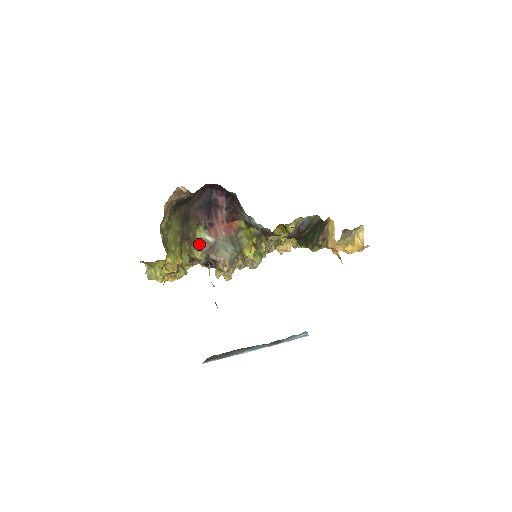
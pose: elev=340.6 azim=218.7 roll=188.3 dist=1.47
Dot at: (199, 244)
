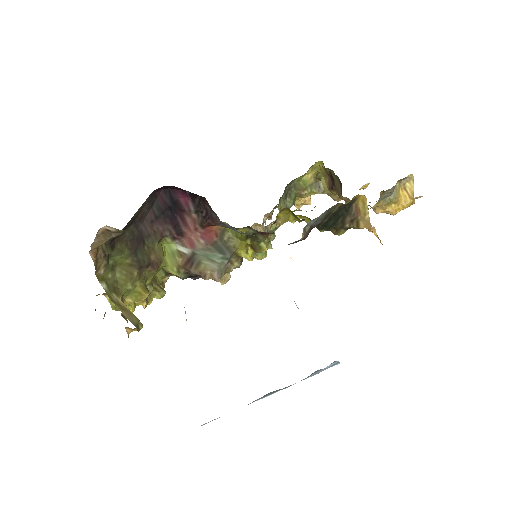
Dot at: (171, 258)
